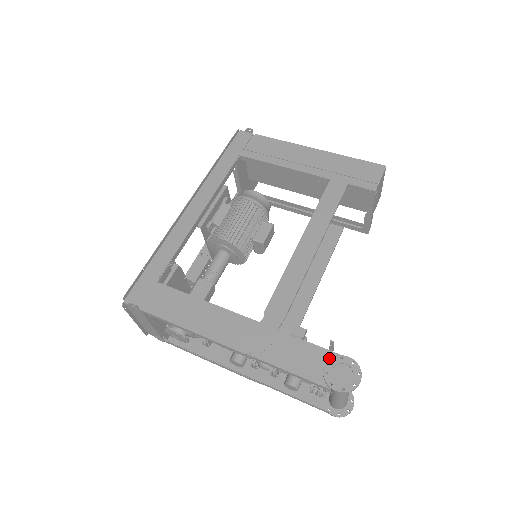
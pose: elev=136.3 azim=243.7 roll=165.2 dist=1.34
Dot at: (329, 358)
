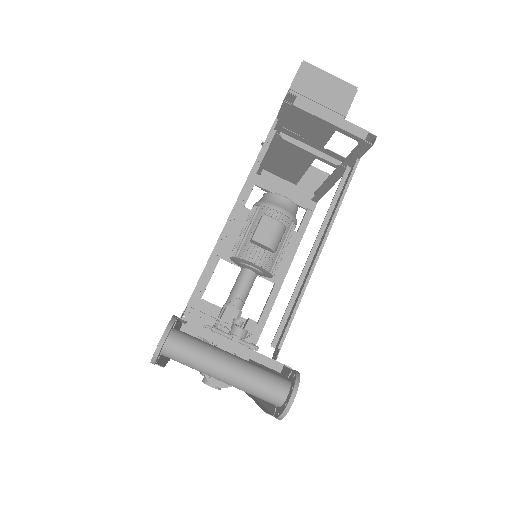
Dot at: occluded
